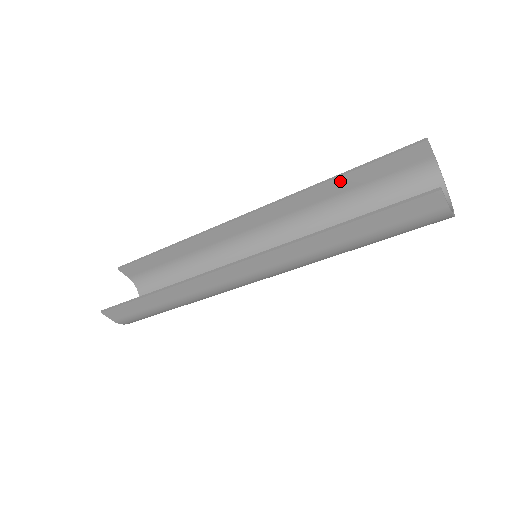
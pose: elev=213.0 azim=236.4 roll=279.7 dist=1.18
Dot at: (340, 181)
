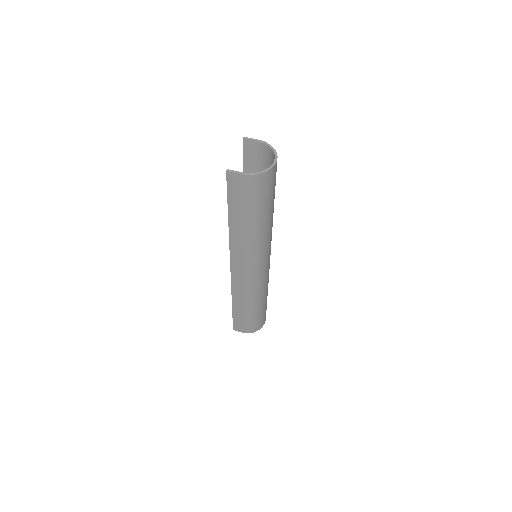
Dot at: occluded
